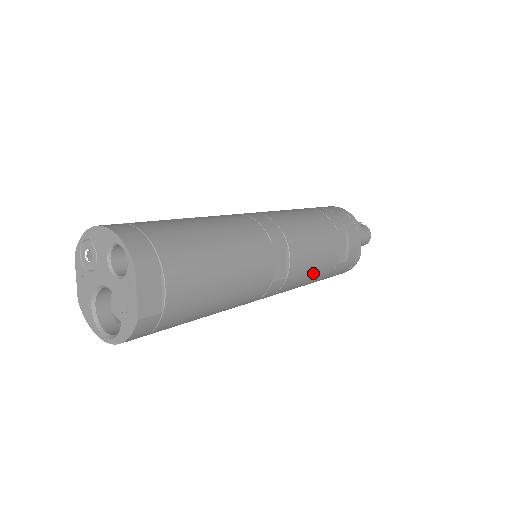
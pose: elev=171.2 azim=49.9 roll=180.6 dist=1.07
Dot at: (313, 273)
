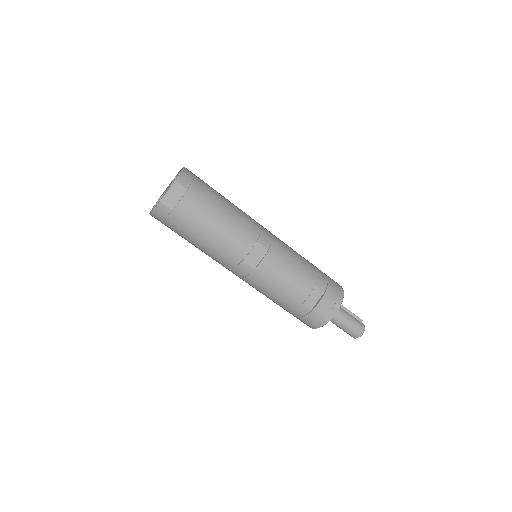
Dot at: (278, 289)
